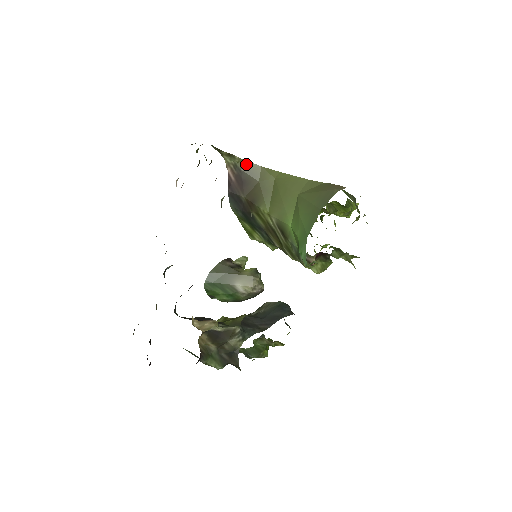
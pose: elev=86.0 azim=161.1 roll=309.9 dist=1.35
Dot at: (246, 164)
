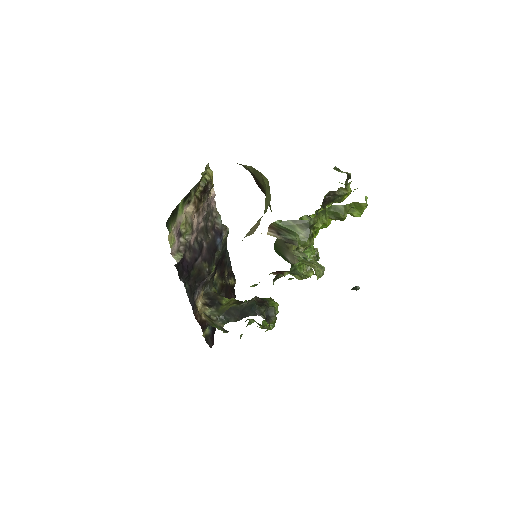
Dot at: (253, 169)
